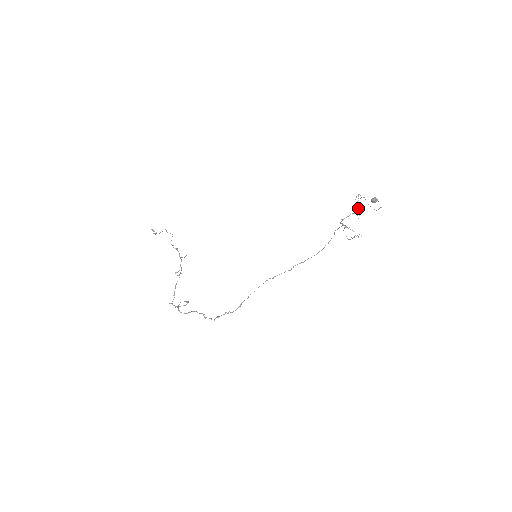
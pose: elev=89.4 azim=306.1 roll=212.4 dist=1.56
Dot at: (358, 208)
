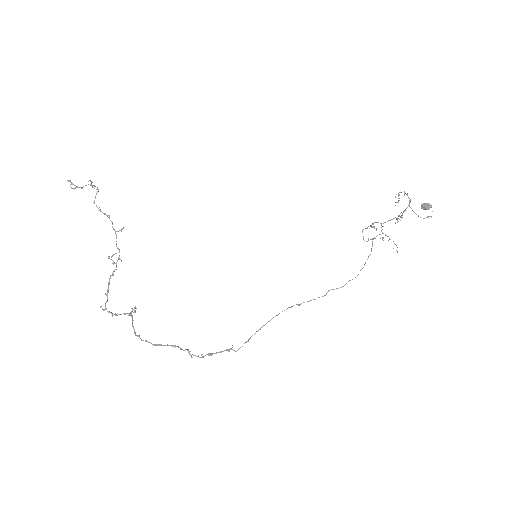
Dot at: (403, 212)
